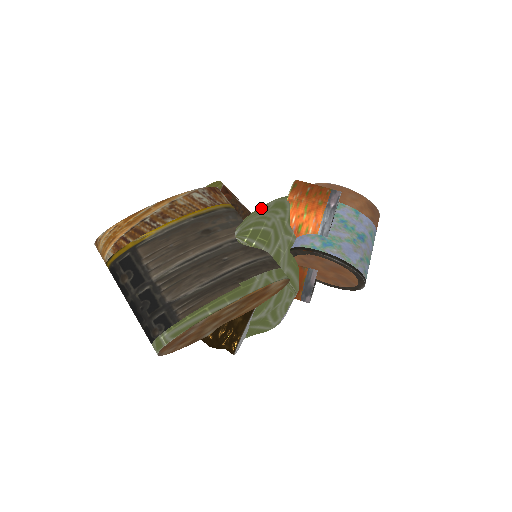
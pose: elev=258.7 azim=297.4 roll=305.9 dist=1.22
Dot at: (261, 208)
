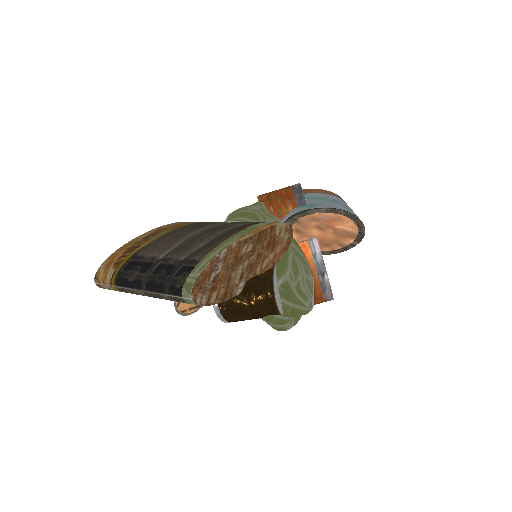
Dot at: occluded
